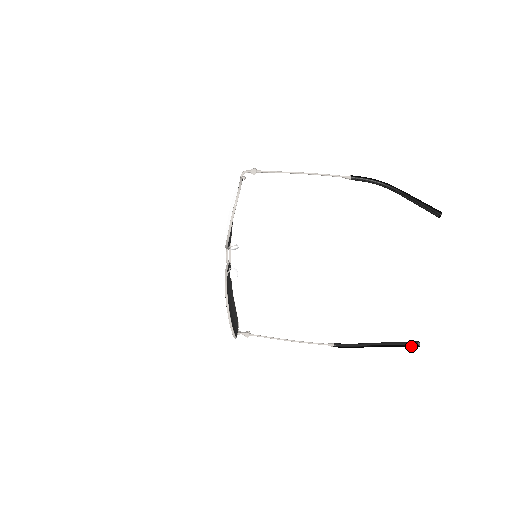
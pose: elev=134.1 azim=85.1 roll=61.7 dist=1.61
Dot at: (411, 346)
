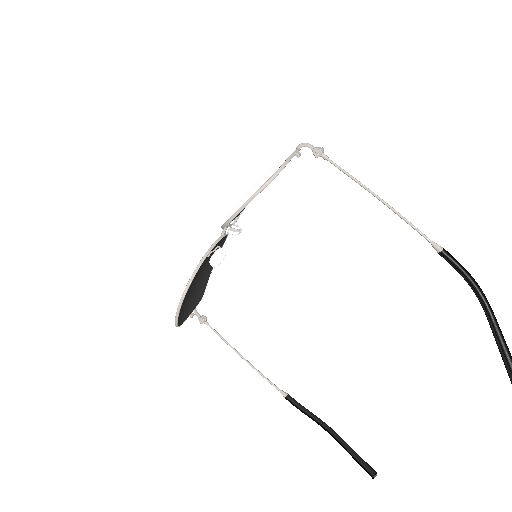
Dot at: (365, 470)
